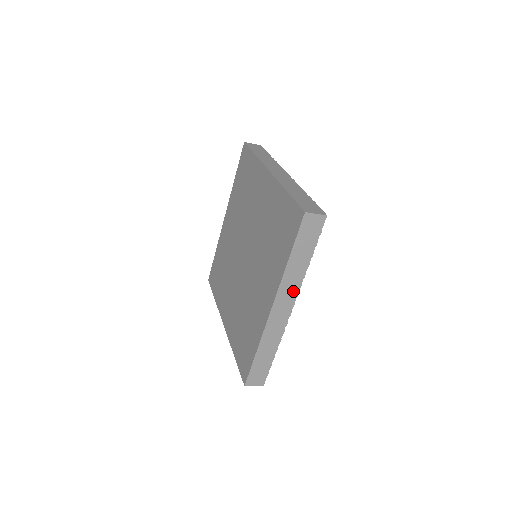
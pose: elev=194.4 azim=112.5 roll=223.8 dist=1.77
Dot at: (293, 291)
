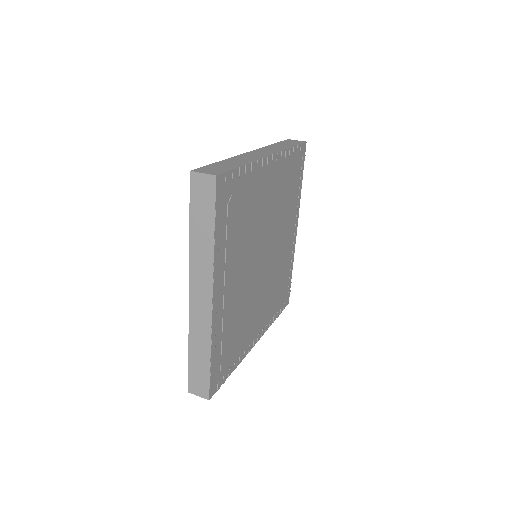
Dot at: occluded
